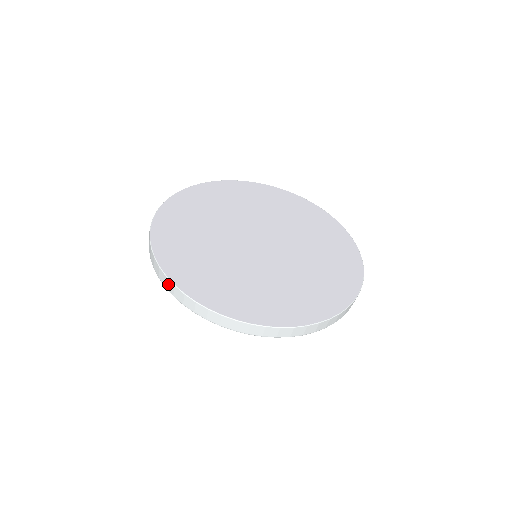
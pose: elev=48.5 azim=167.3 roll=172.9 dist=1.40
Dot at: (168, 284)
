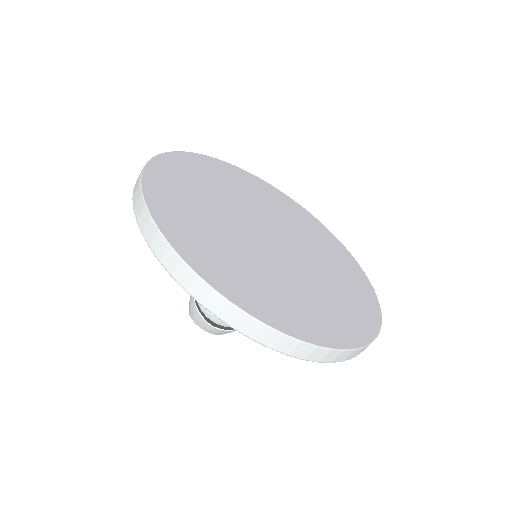
Dot at: (158, 242)
